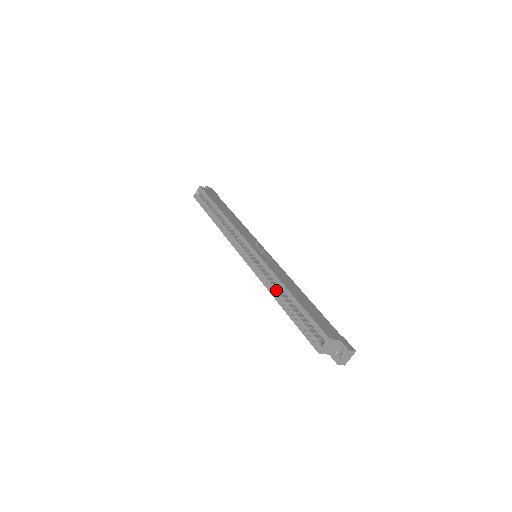
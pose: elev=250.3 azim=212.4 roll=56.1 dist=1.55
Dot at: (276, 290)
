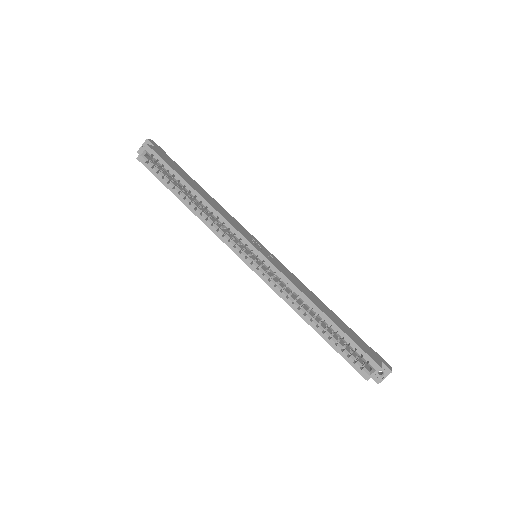
Dot at: (302, 308)
